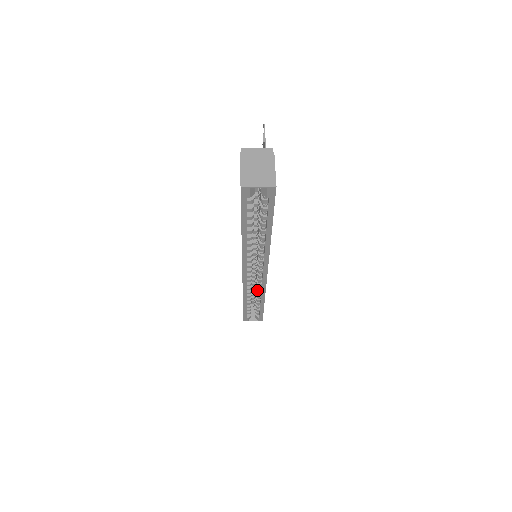
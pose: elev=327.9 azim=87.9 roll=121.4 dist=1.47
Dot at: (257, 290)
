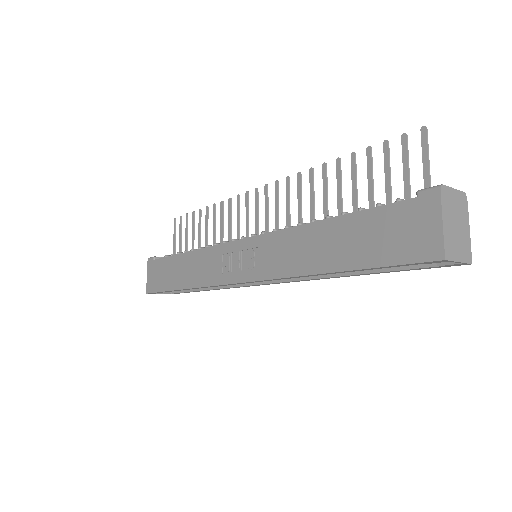
Dot at: occluded
